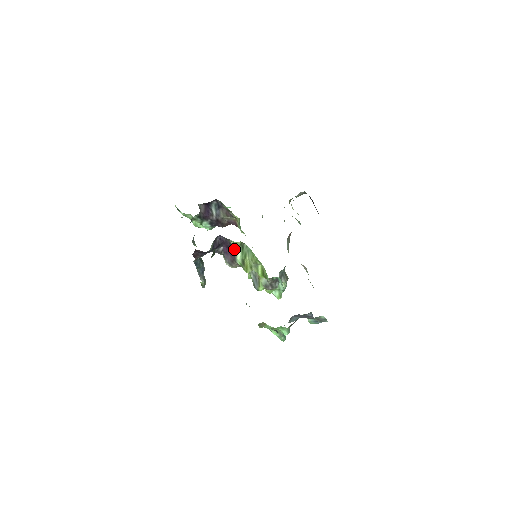
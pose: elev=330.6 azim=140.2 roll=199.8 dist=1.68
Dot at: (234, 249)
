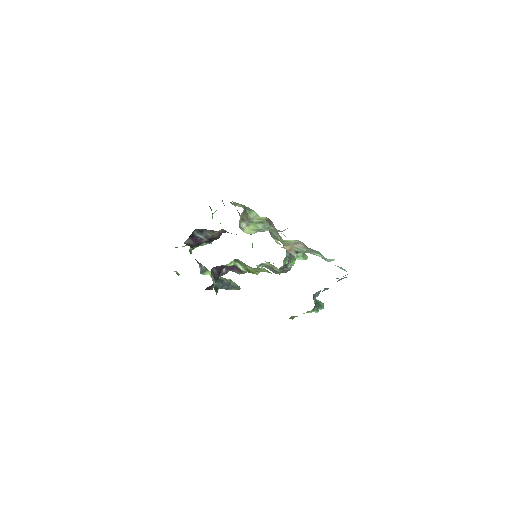
Dot at: (234, 265)
